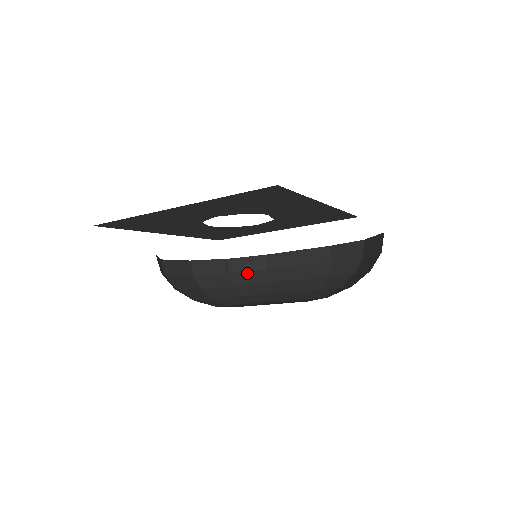
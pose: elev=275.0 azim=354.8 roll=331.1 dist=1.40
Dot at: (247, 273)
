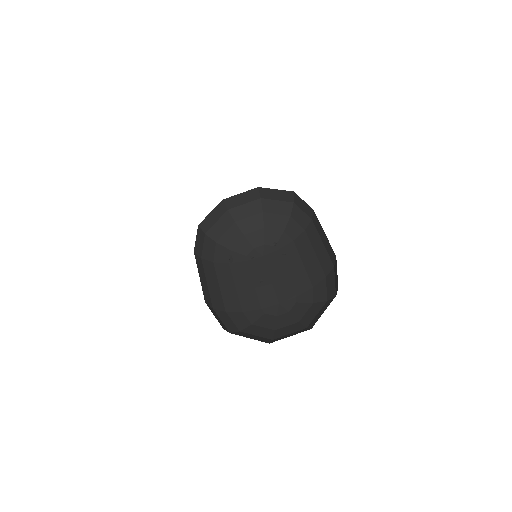
Dot at: (301, 211)
